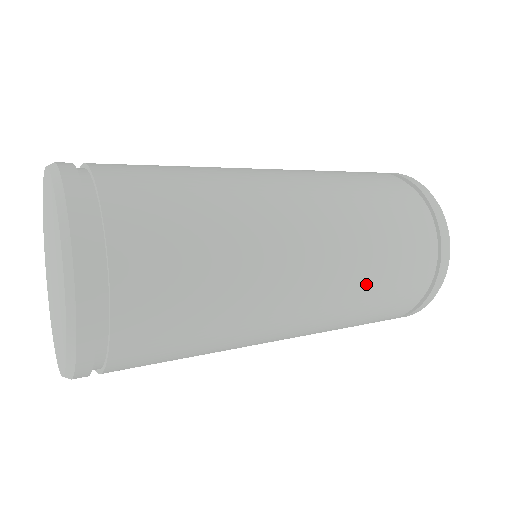
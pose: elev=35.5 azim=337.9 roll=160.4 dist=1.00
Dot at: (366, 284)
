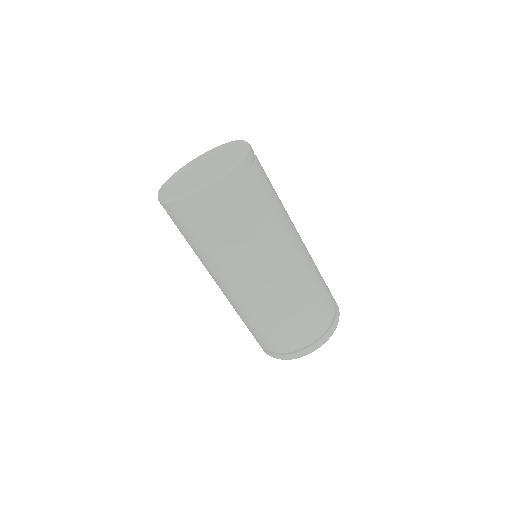
Dot at: (310, 286)
